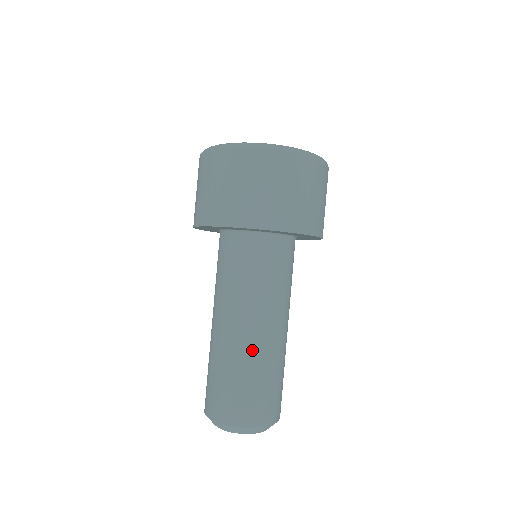
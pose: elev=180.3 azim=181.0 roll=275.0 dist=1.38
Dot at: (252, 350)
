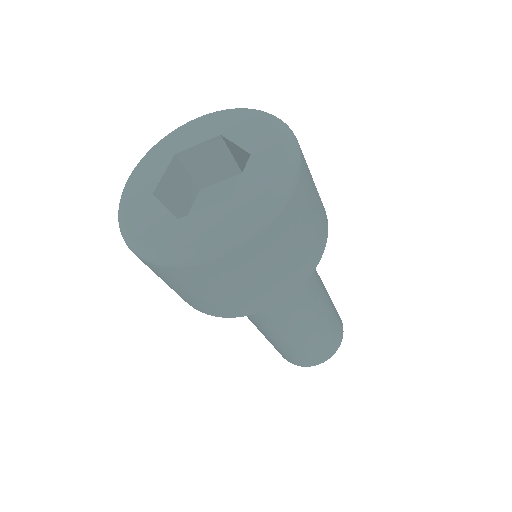
Dot at: (300, 338)
